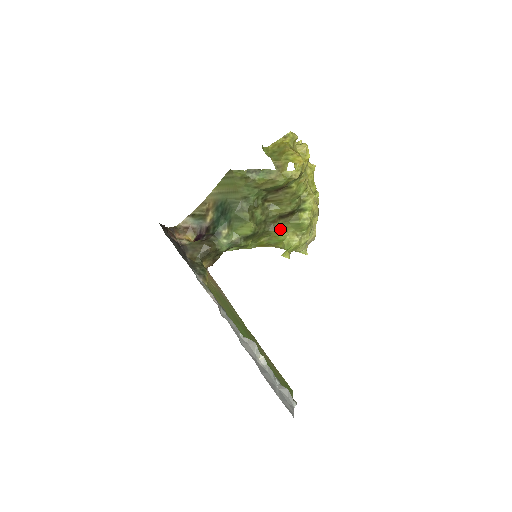
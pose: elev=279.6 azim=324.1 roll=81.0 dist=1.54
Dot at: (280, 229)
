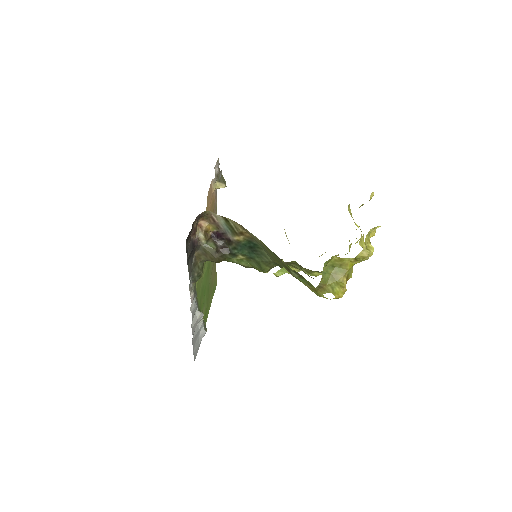
Dot at: occluded
